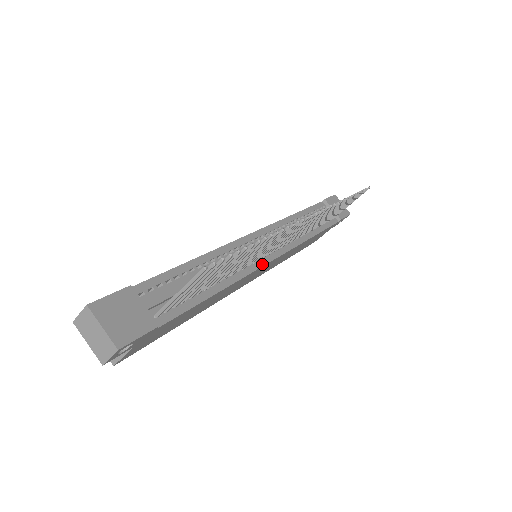
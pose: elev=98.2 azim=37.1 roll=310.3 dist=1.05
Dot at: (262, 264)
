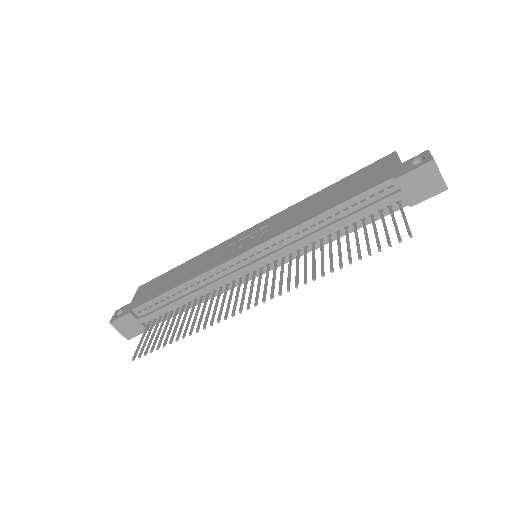
Dot at: (243, 282)
